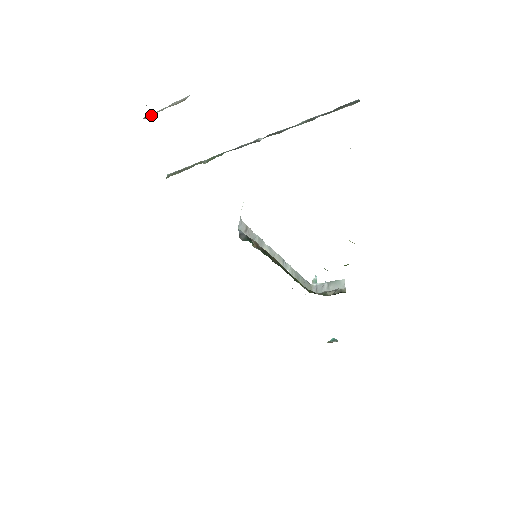
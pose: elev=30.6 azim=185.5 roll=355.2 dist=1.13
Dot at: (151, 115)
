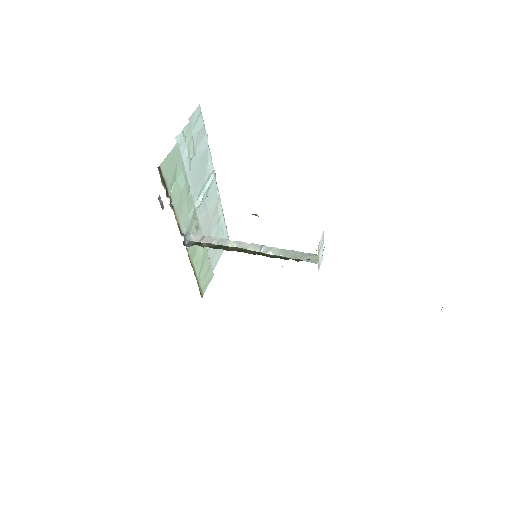
Dot at: occluded
